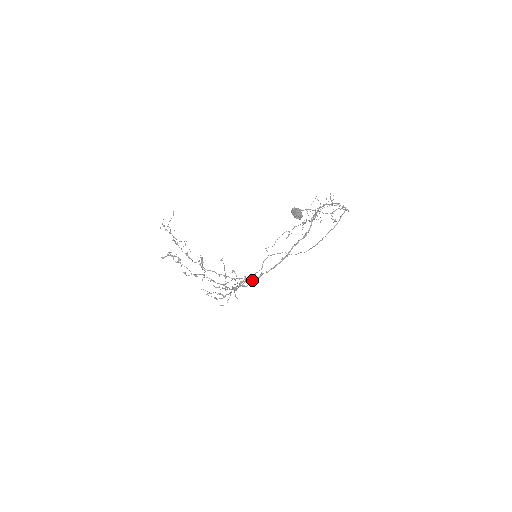
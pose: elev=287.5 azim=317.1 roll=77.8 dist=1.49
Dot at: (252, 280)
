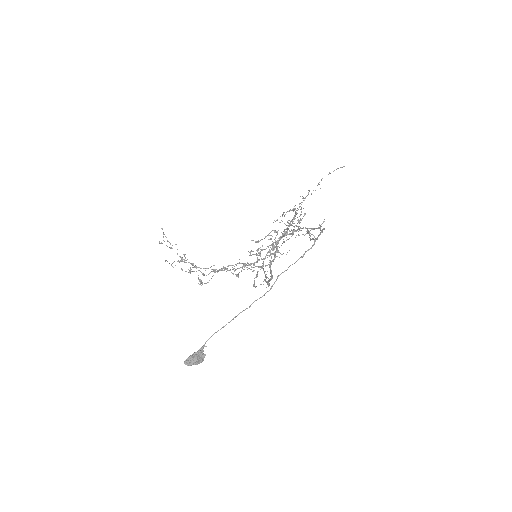
Dot at: (265, 274)
